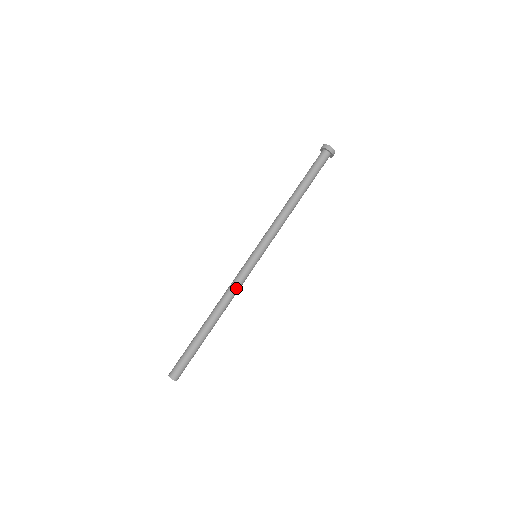
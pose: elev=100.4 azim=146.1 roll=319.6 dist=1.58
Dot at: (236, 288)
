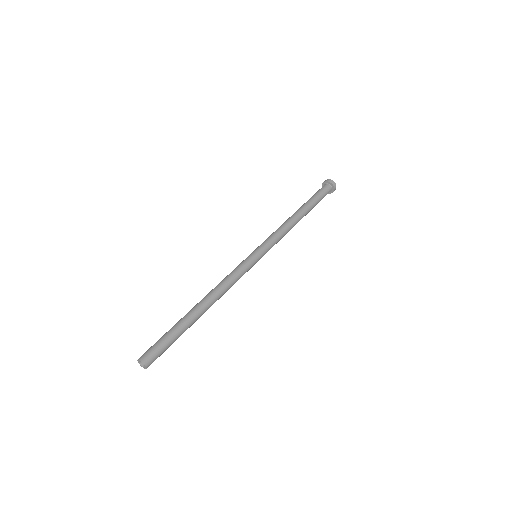
Dot at: (232, 279)
